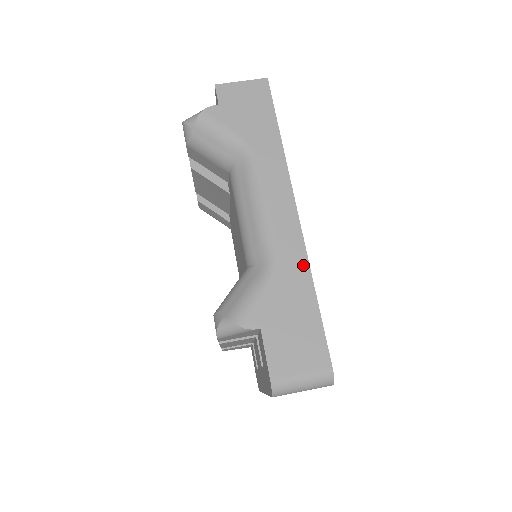
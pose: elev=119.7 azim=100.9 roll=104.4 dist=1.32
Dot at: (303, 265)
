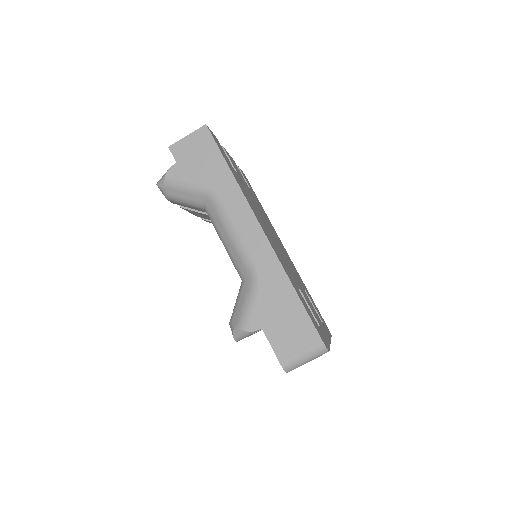
Dot at: (279, 270)
